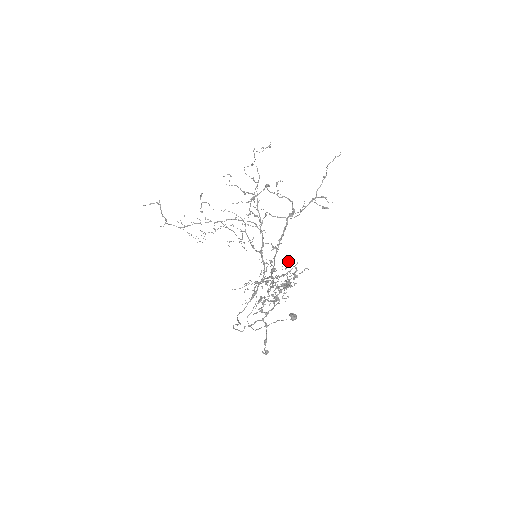
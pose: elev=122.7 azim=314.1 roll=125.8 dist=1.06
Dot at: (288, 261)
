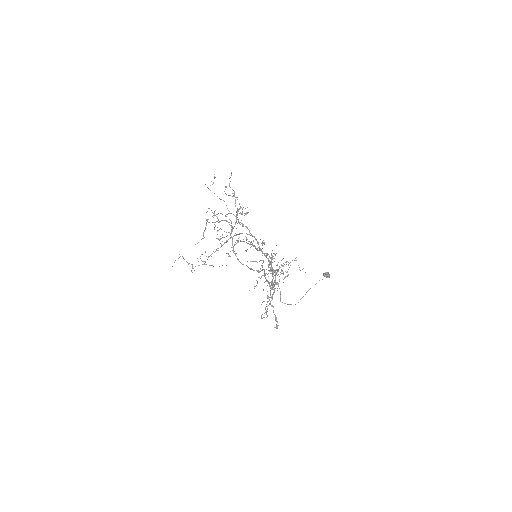
Dot at: occluded
